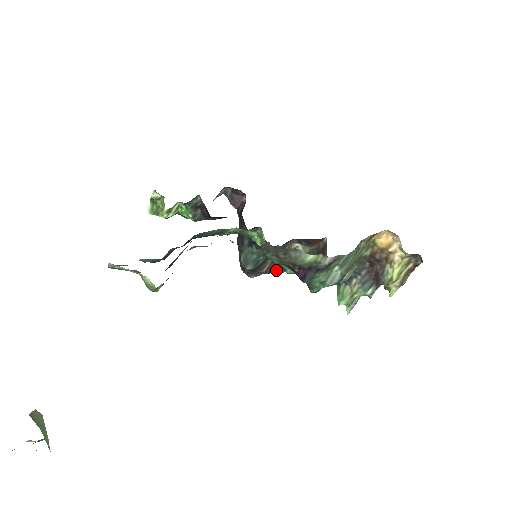
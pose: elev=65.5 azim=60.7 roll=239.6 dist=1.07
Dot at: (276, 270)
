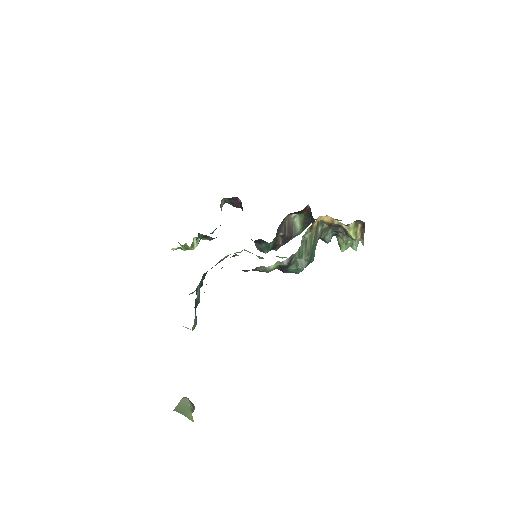
Dot at: (290, 239)
